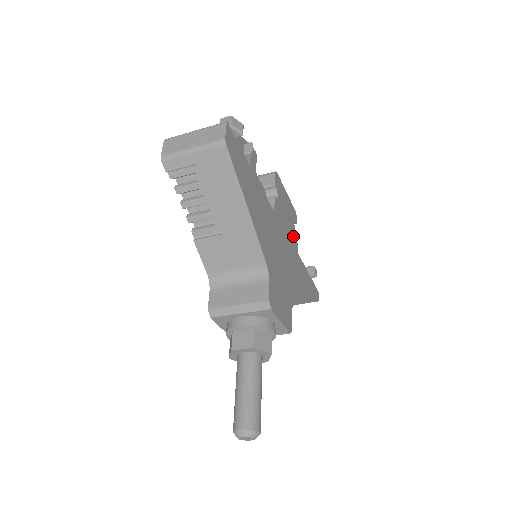
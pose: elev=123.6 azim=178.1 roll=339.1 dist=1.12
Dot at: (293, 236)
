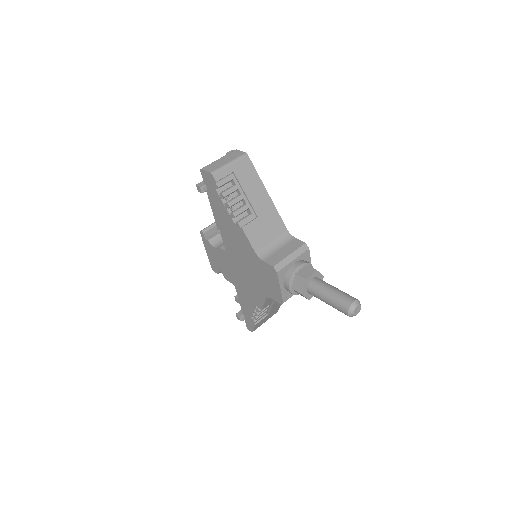
Dot at: occluded
